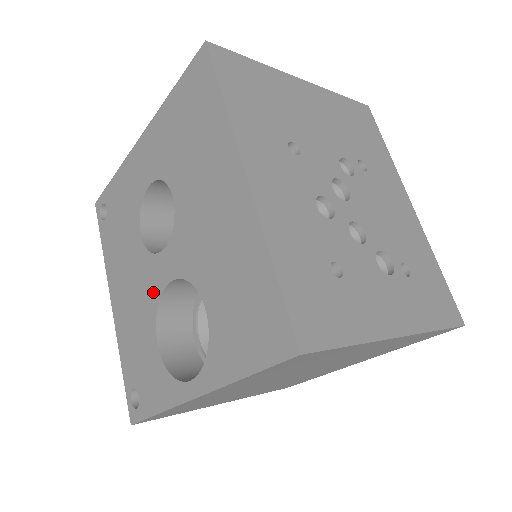
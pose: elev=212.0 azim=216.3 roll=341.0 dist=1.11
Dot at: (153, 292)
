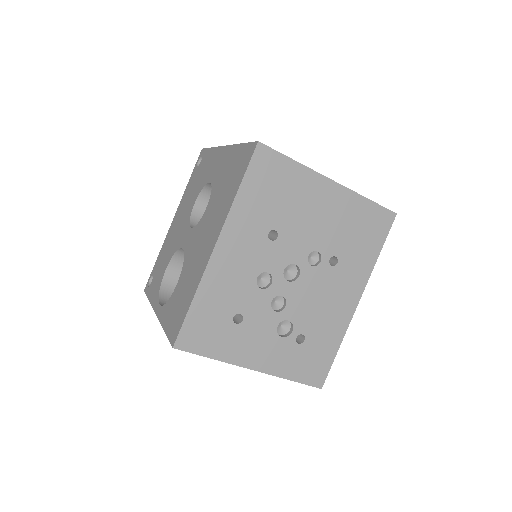
Dot at: (179, 242)
